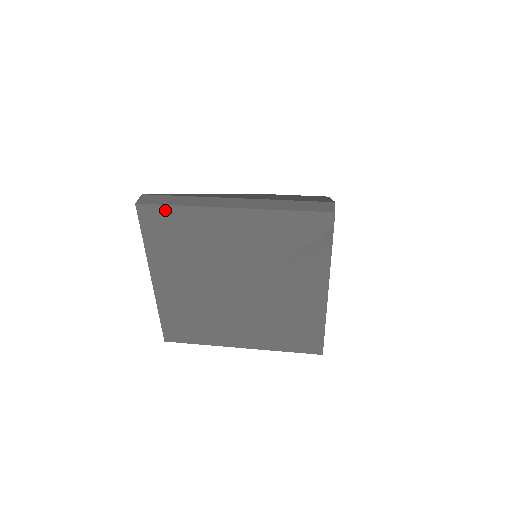
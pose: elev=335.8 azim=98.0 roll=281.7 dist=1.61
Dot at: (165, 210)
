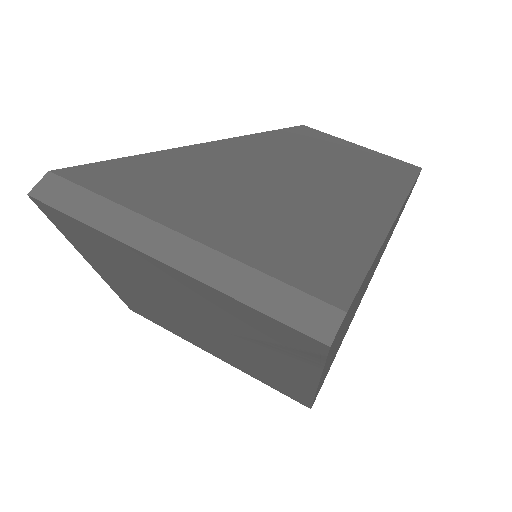
Dot at: (70, 219)
